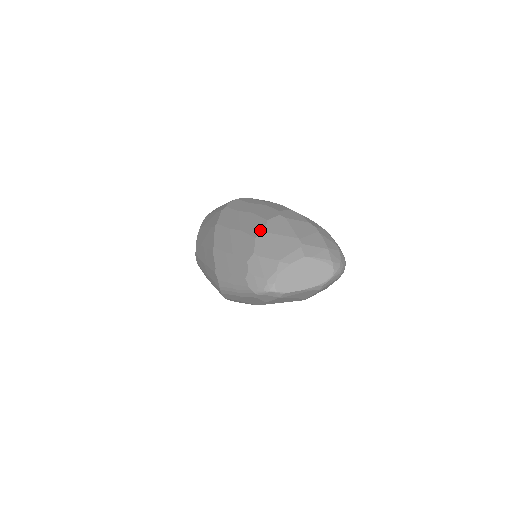
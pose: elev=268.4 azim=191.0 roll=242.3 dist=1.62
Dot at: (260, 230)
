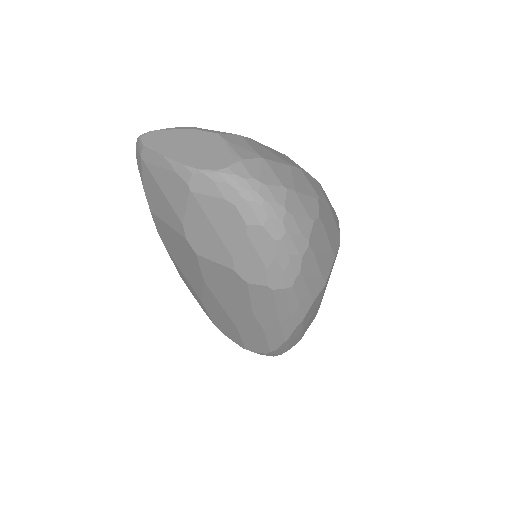
Dot at: occluded
